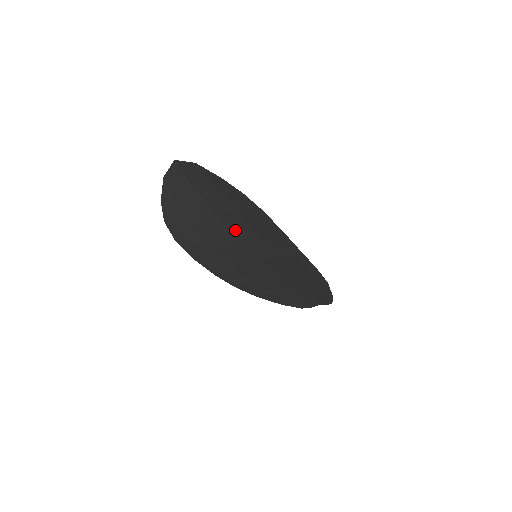
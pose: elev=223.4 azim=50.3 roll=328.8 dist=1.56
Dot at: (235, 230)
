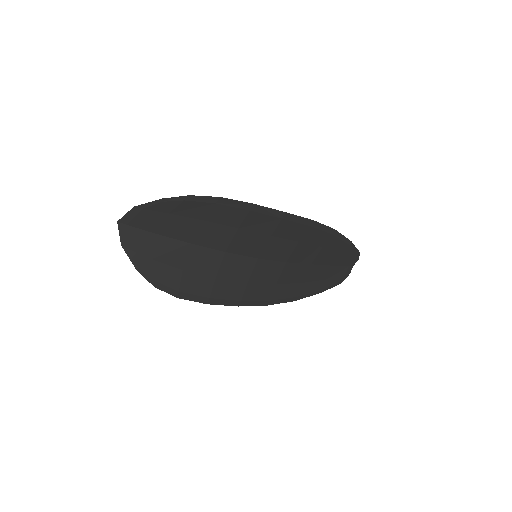
Dot at: (217, 243)
